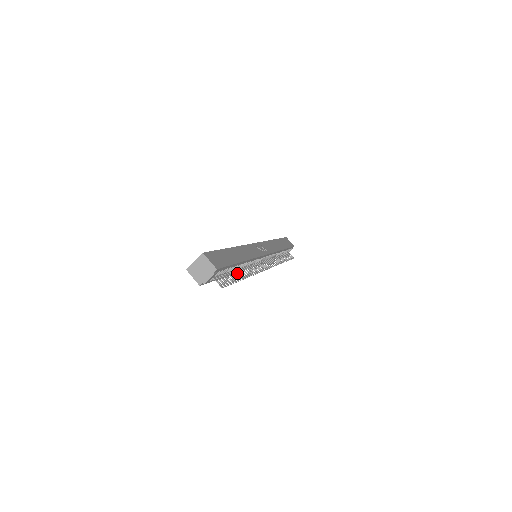
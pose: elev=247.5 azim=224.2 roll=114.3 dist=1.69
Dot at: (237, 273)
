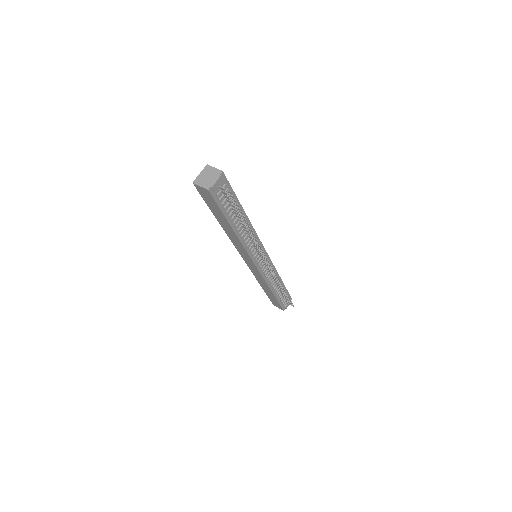
Dot at: (241, 220)
